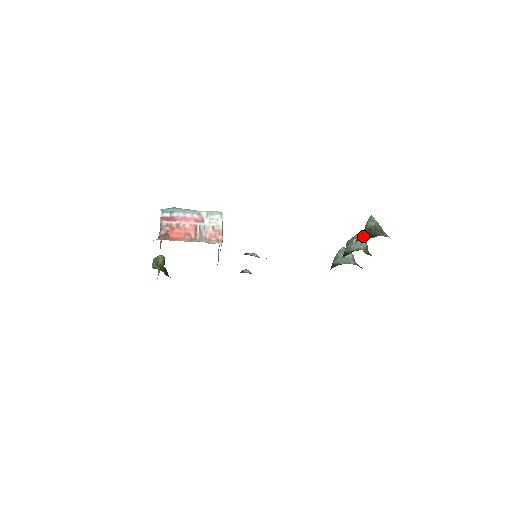
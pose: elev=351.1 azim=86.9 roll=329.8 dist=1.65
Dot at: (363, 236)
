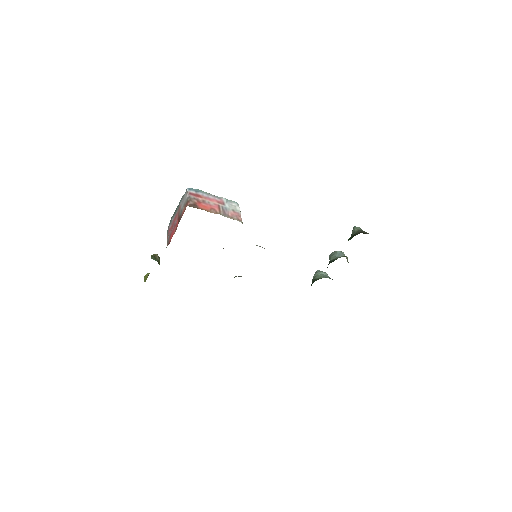
Dot at: (354, 235)
